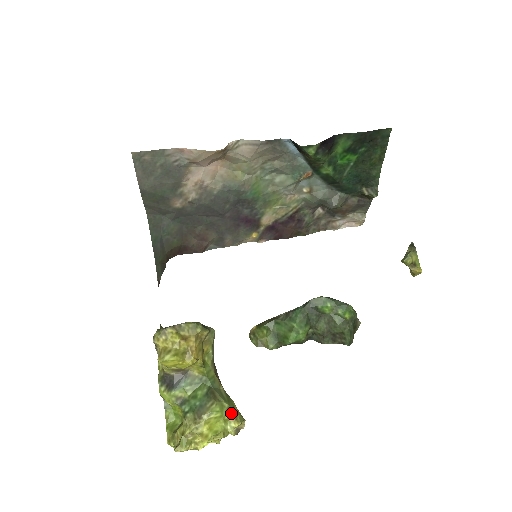
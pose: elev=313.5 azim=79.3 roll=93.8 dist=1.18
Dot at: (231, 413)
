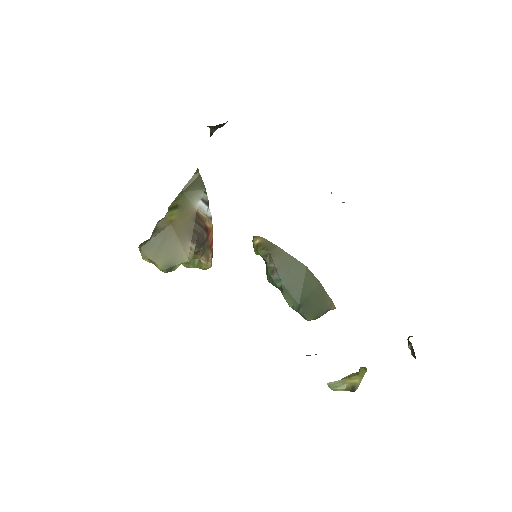
Dot at: occluded
